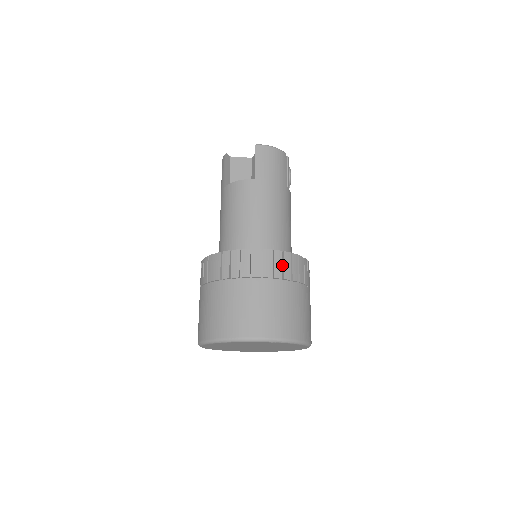
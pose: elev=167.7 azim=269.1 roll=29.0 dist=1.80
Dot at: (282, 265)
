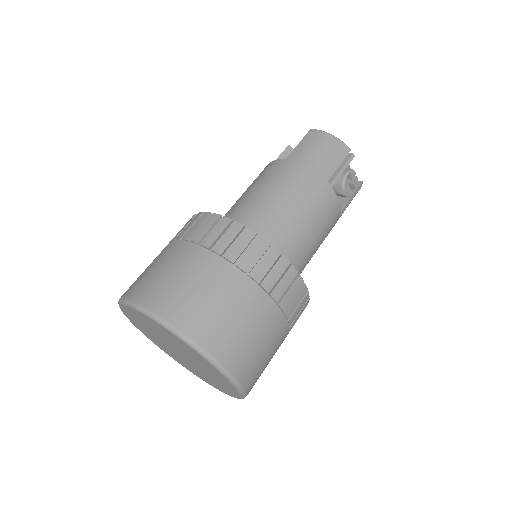
Dot at: (235, 243)
